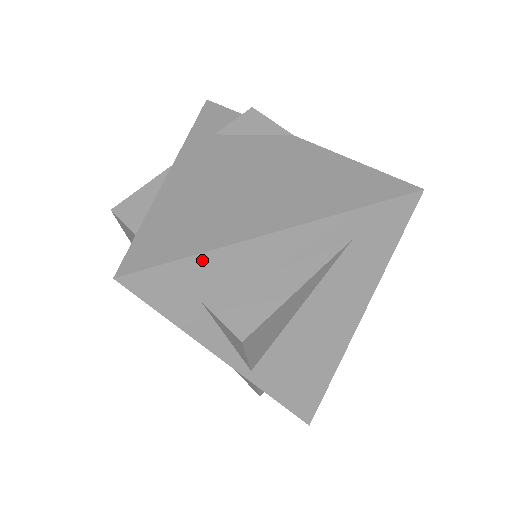
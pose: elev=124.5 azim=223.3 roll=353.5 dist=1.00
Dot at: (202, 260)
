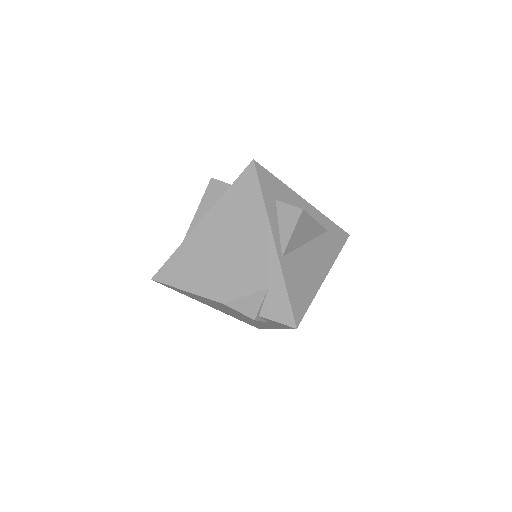
Dot at: (282, 185)
